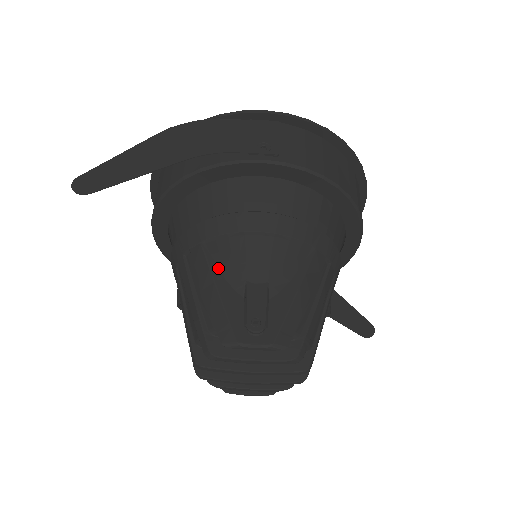
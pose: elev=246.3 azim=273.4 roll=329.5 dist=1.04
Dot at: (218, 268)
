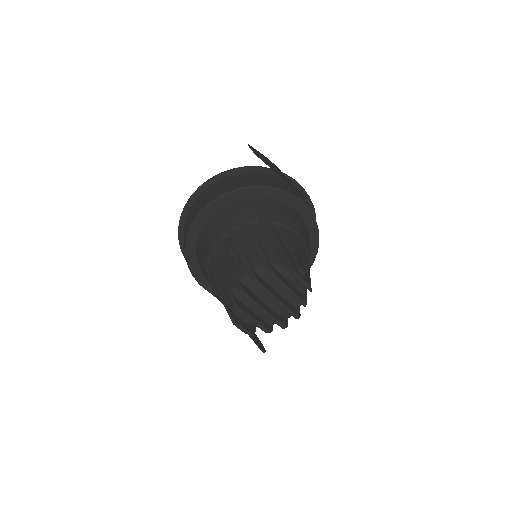
Dot at: (279, 238)
